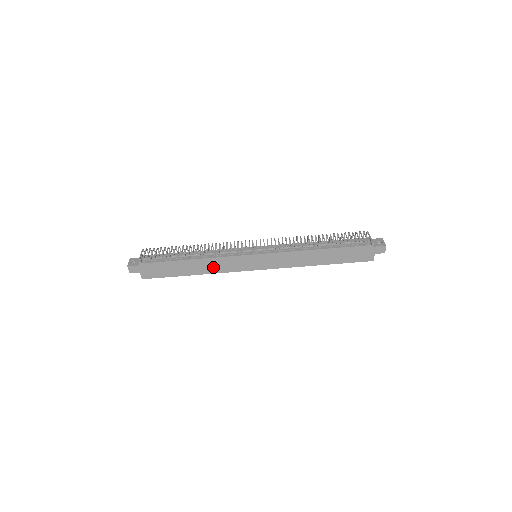
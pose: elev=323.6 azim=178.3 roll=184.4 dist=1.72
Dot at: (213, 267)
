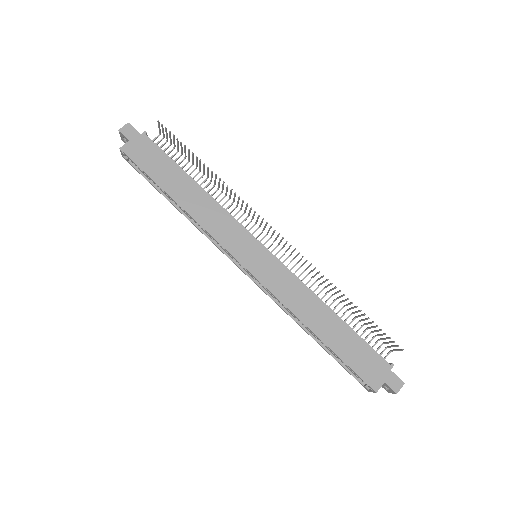
Dot at: (205, 214)
